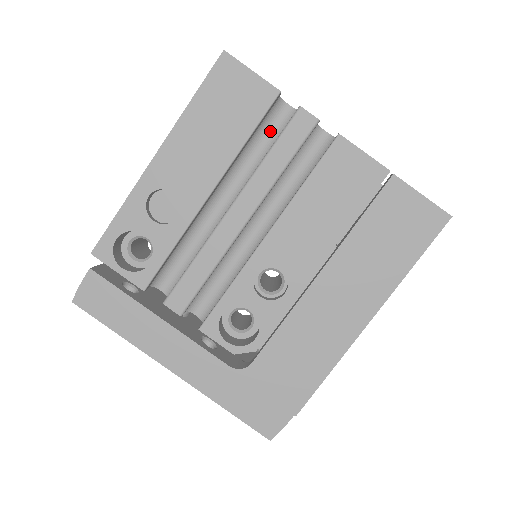
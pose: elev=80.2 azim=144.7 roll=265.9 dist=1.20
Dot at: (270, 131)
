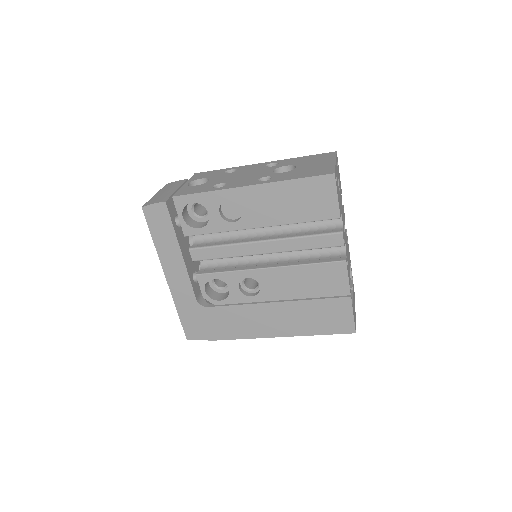
Dot at: occluded
